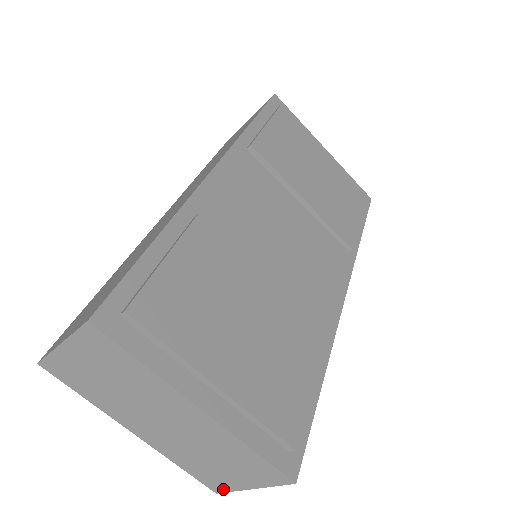
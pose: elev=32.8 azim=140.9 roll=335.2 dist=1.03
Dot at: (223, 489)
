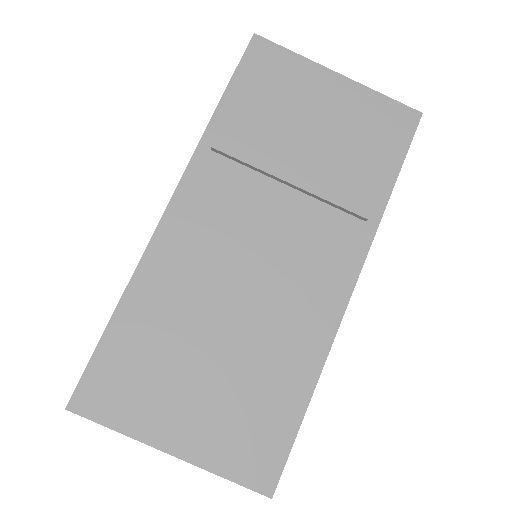
Dot at: occluded
